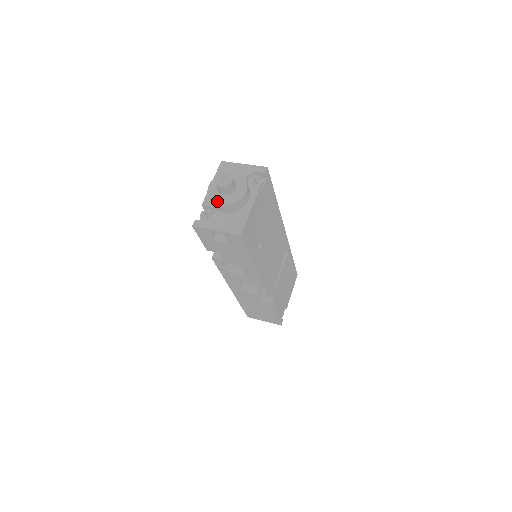
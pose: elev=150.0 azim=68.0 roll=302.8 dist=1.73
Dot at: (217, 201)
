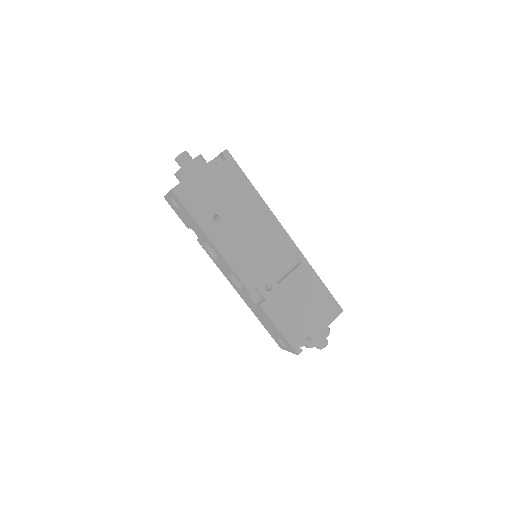
Dot at: occluded
